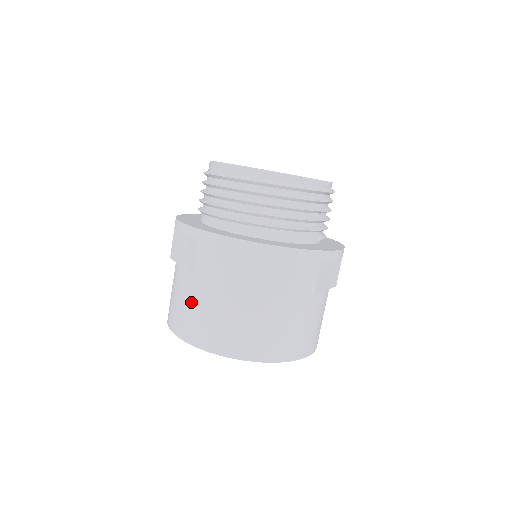
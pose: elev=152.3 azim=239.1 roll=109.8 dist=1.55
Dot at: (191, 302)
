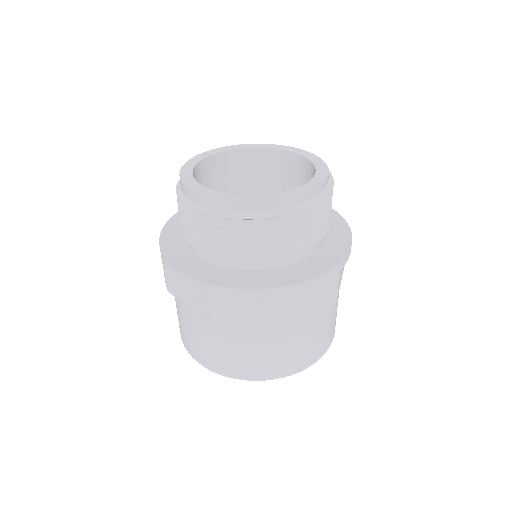
Dot at: (213, 342)
